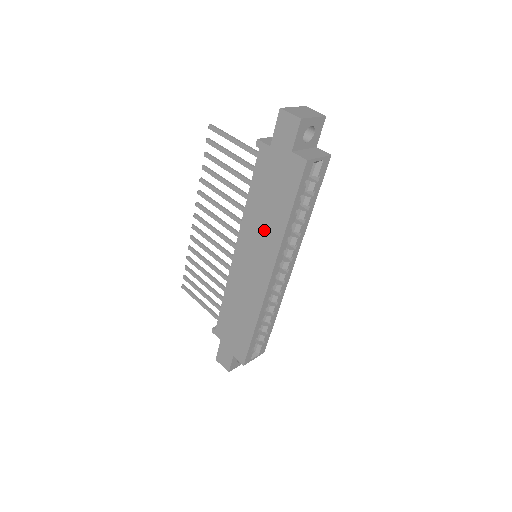
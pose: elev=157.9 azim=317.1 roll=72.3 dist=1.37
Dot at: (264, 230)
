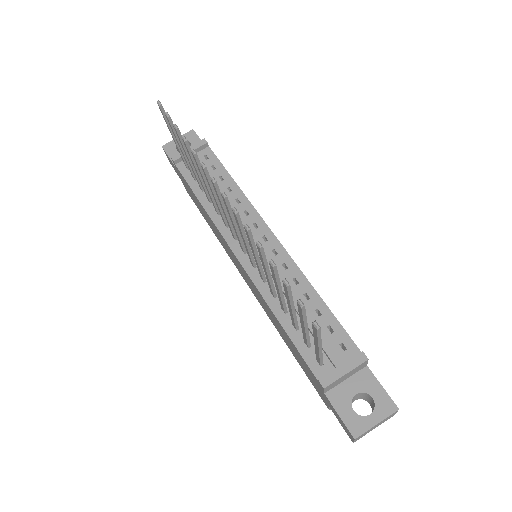
Dot at: (269, 314)
